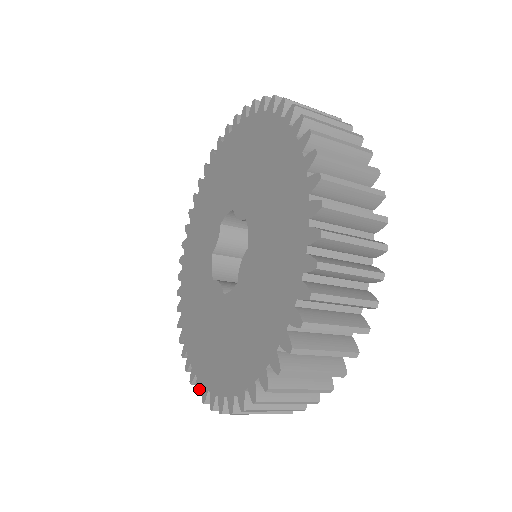
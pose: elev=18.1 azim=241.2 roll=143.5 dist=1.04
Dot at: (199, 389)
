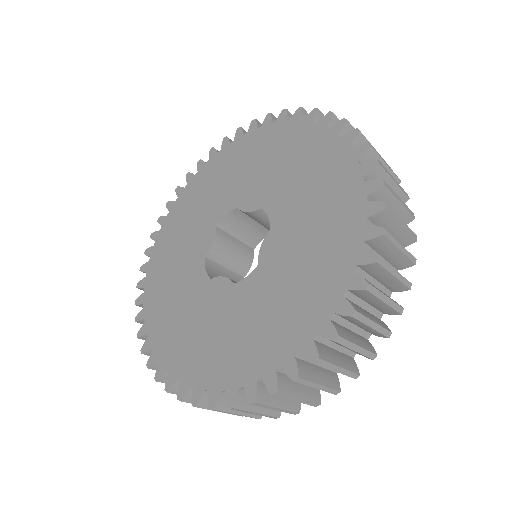
Dot at: (201, 398)
